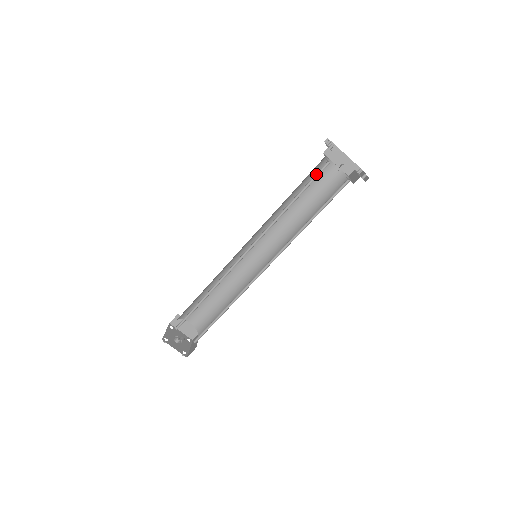
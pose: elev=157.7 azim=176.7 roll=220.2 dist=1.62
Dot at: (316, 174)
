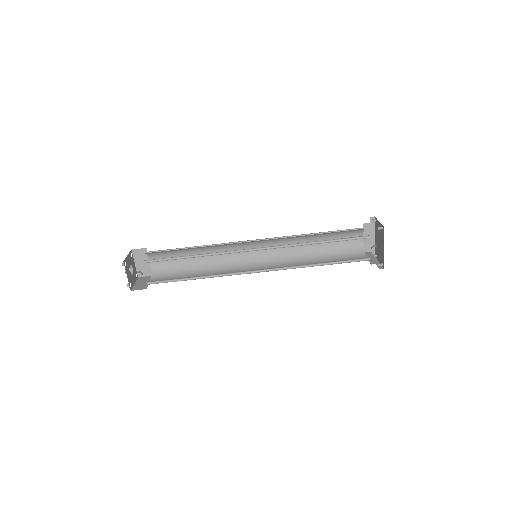
Dot at: (354, 237)
